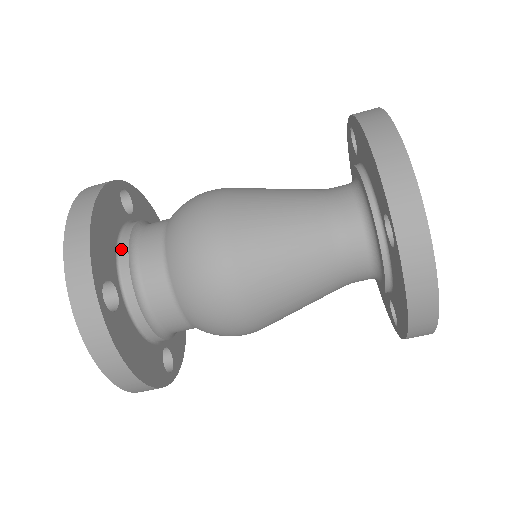
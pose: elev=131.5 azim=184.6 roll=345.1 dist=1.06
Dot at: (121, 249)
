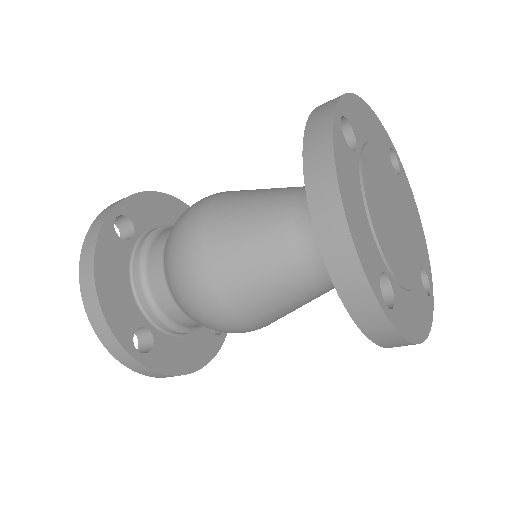
Dot at: occluded
